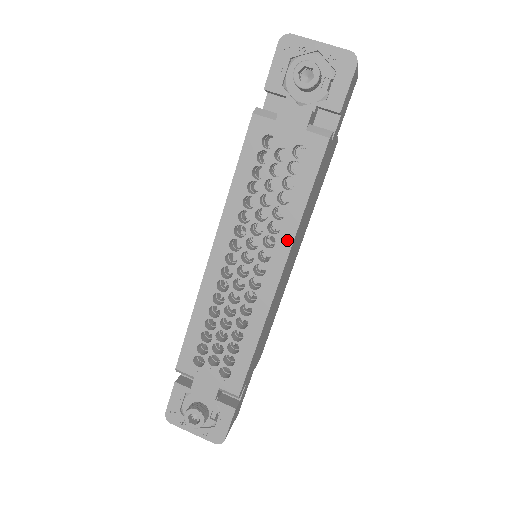
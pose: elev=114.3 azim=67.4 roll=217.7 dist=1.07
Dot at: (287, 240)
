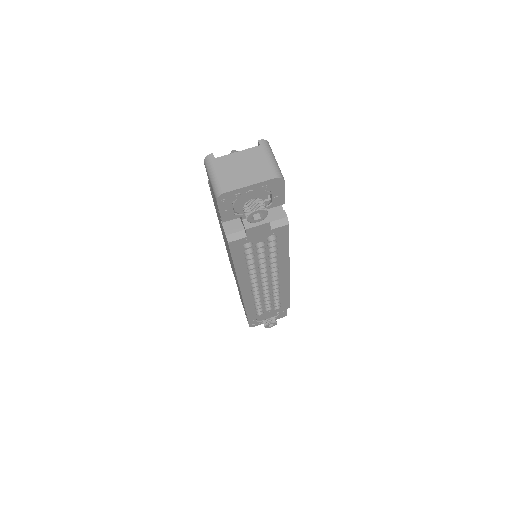
Dot at: (285, 264)
